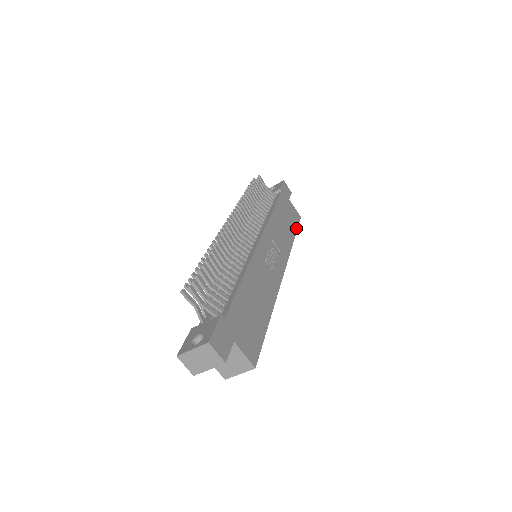
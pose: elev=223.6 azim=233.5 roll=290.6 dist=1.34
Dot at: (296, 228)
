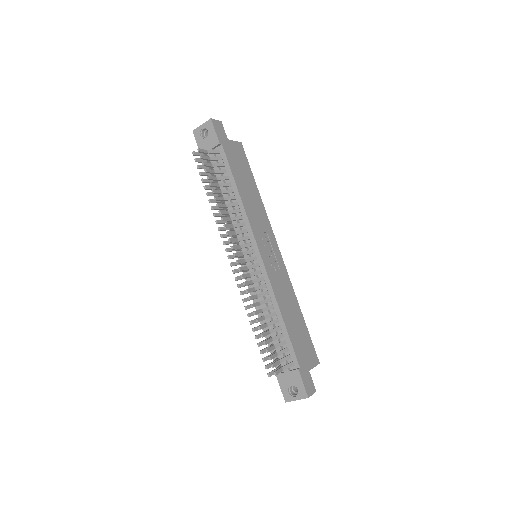
Dot at: (250, 170)
